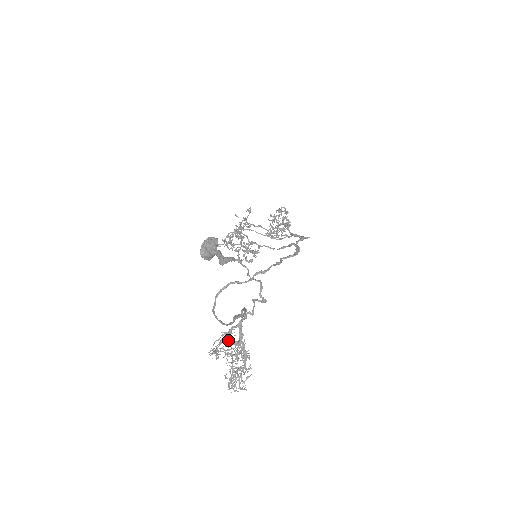
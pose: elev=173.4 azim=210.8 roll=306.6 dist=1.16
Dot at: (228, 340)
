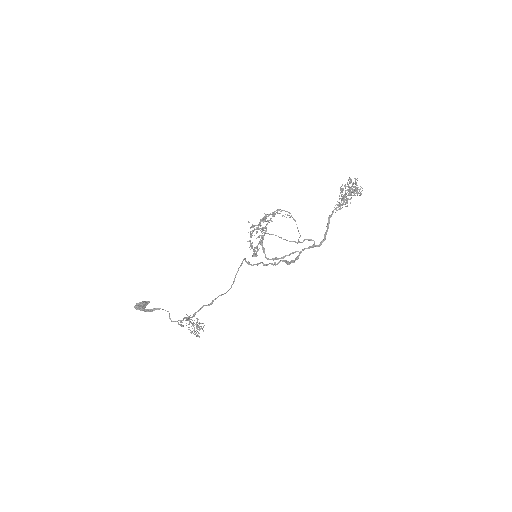
Dot at: occluded
